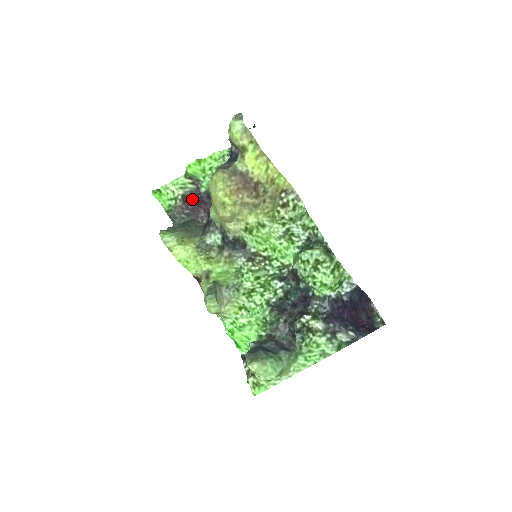
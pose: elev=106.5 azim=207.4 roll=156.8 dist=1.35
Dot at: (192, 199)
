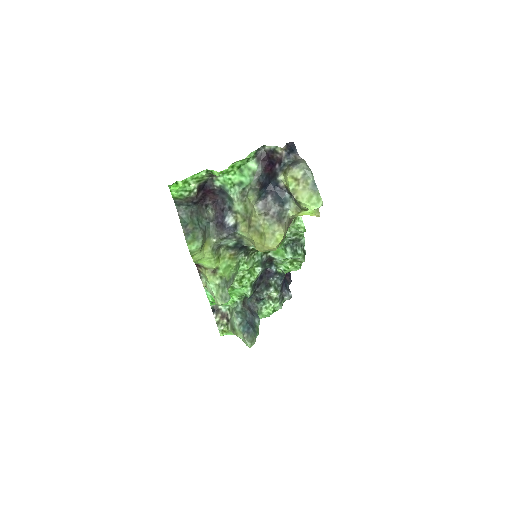
Dot at: (202, 188)
